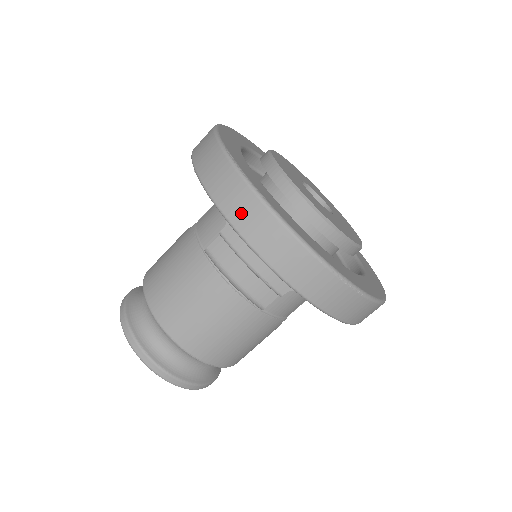
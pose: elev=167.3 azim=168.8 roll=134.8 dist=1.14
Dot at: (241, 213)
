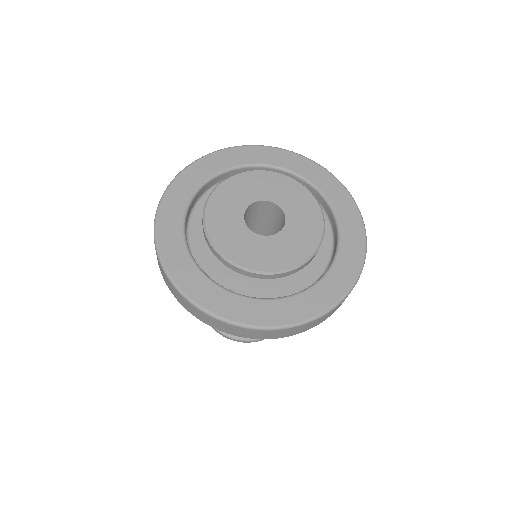
Dot at: (246, 334)
